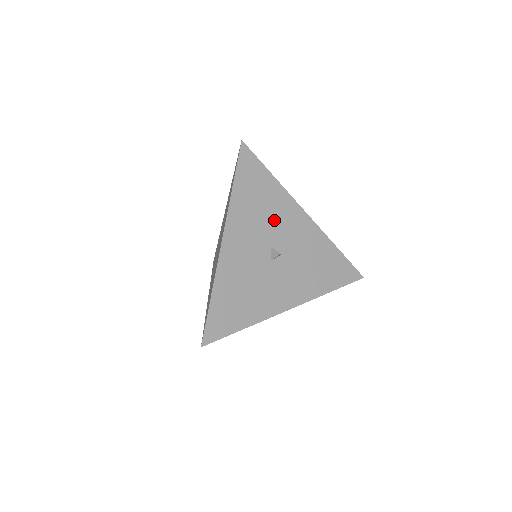
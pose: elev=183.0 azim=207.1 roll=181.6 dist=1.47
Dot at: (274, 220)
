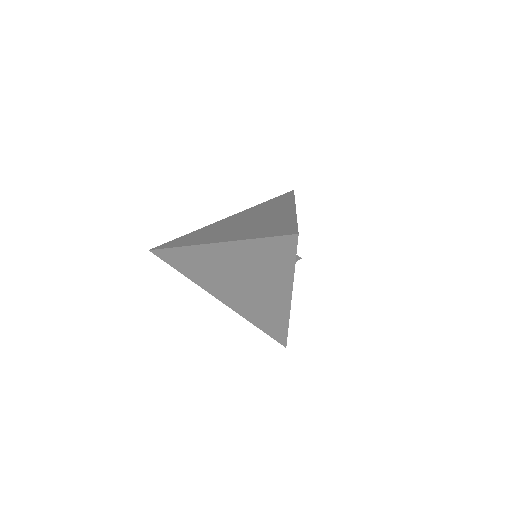
Dot at: occluded
